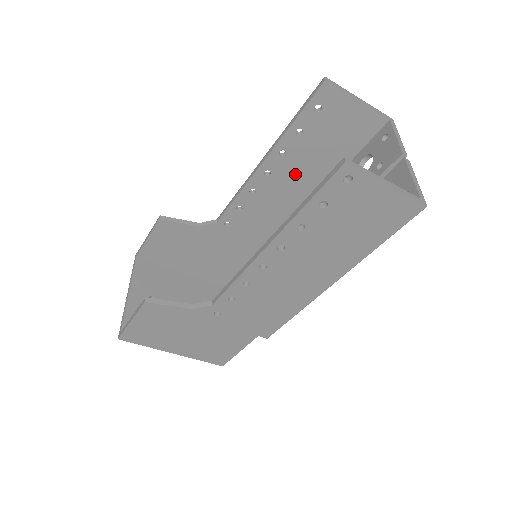
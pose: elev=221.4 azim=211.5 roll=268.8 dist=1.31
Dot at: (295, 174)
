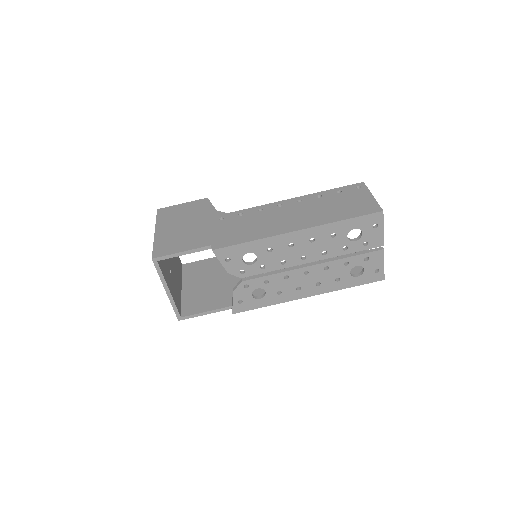
Dot at: occluded
